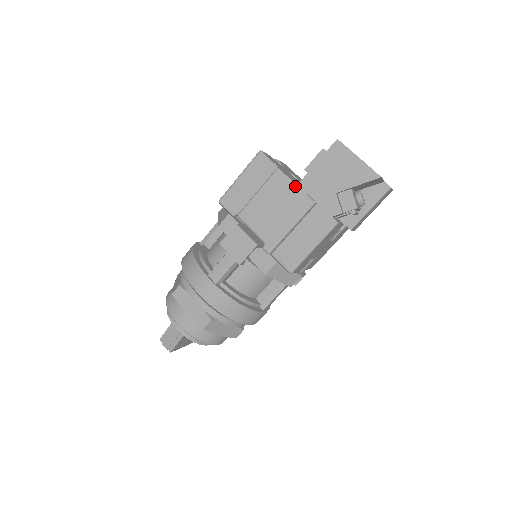
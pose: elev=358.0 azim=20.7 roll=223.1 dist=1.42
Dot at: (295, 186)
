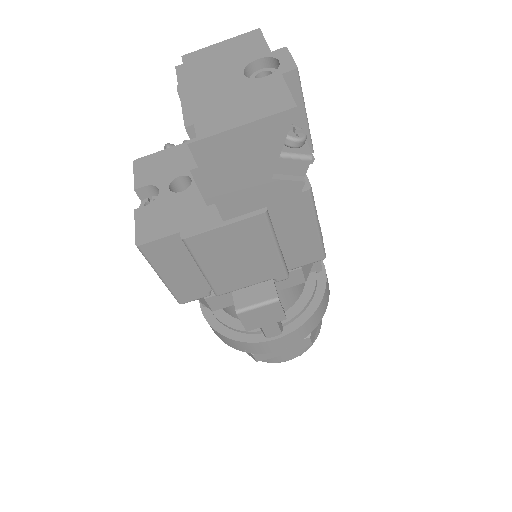
Dot at: (226, 228)
